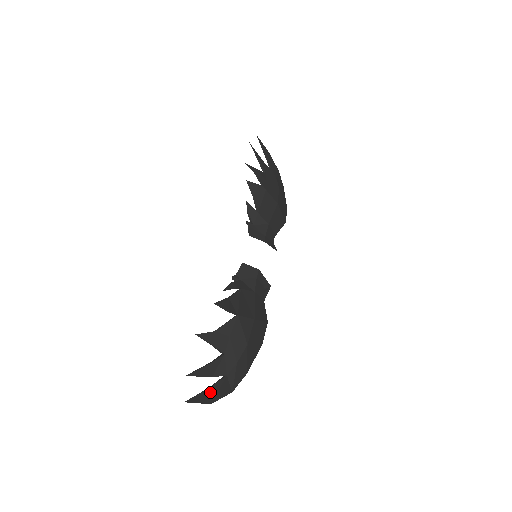
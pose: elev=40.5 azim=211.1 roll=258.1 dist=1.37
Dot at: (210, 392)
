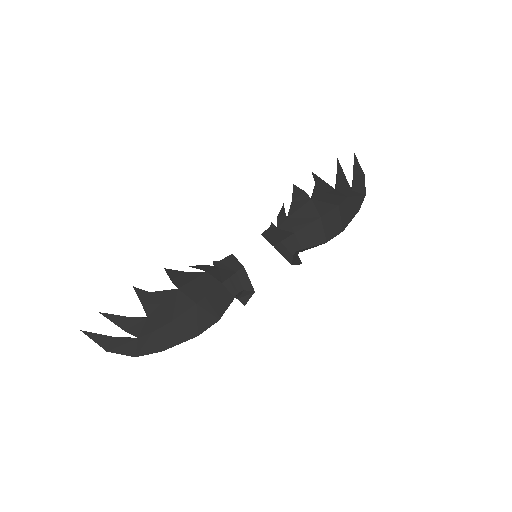
Dot at: (113, 341)
